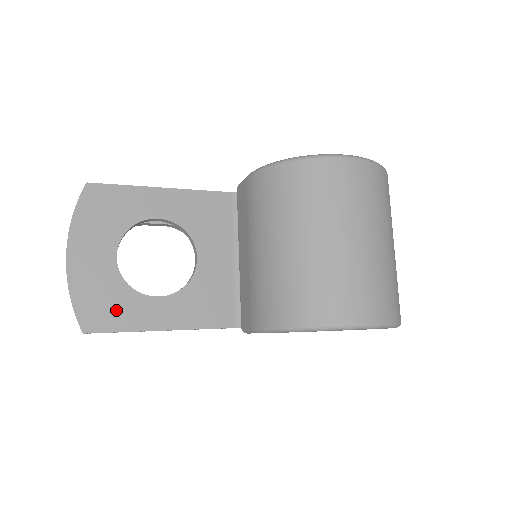
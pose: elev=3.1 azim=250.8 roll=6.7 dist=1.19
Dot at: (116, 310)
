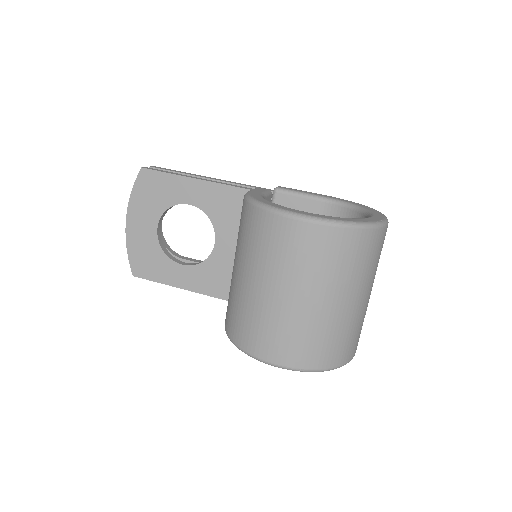
Dot at: (154, 266)
